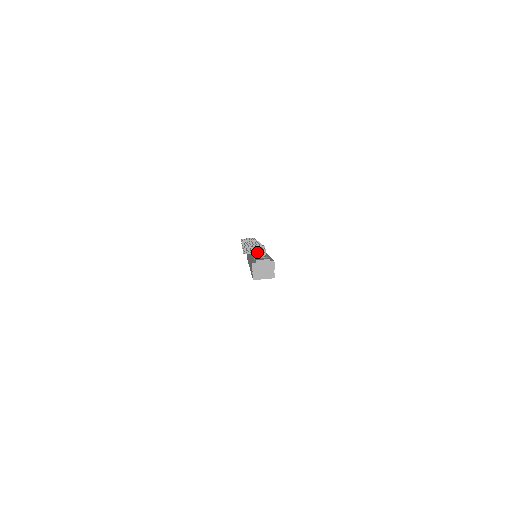
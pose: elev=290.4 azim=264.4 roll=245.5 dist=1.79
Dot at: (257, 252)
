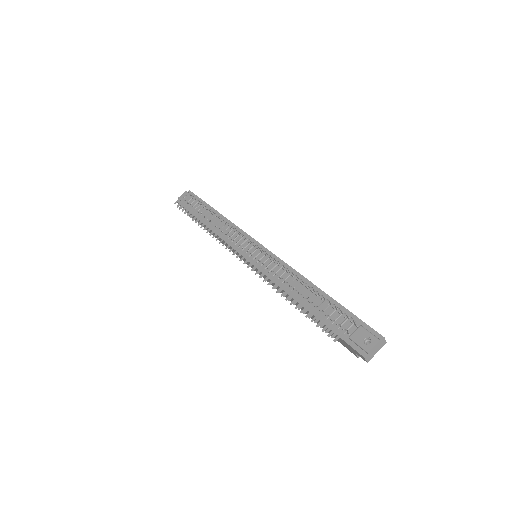
Dot at: (274, 267)
